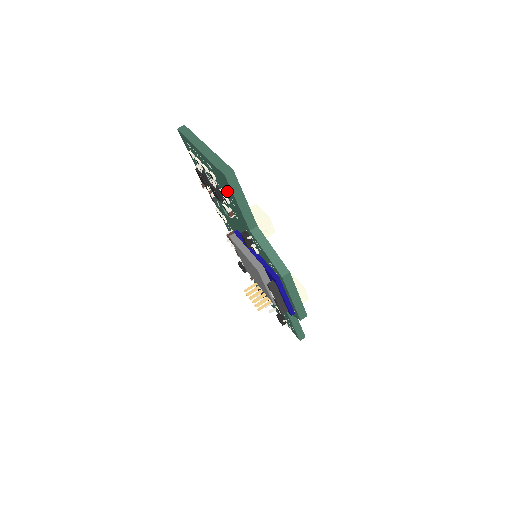
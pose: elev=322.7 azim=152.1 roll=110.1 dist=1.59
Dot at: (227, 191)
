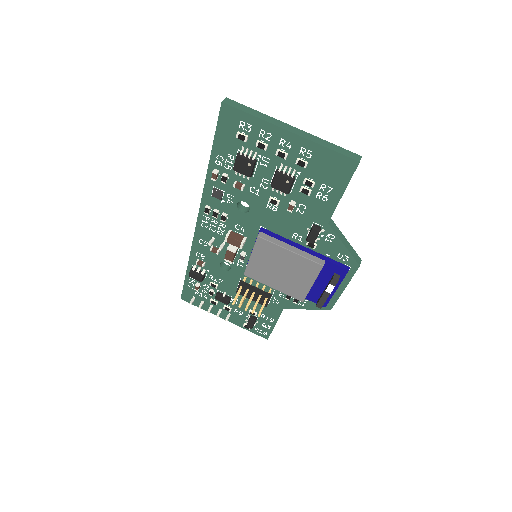
Dot at: (325, 180)
